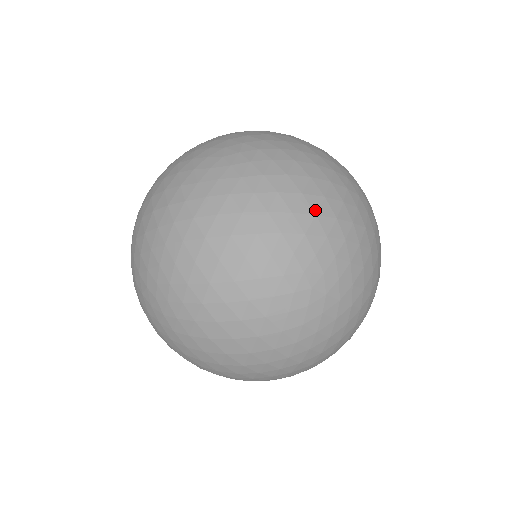
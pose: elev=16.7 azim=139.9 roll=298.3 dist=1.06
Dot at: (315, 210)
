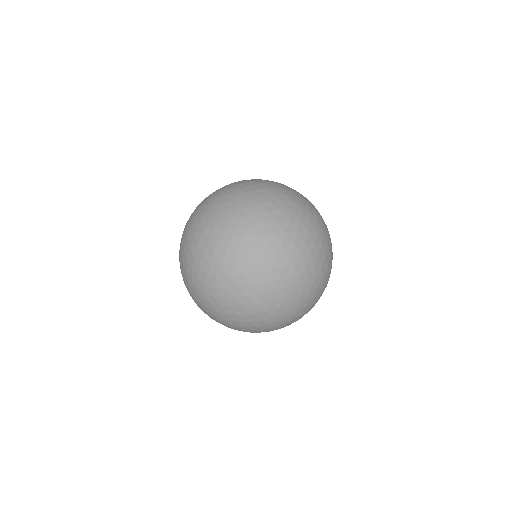
Dot at: (293, 241)
